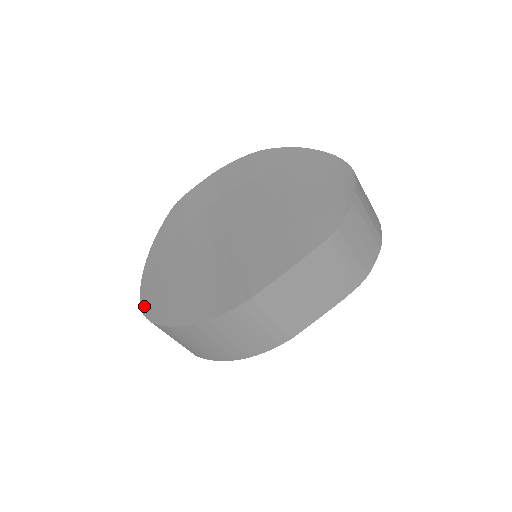
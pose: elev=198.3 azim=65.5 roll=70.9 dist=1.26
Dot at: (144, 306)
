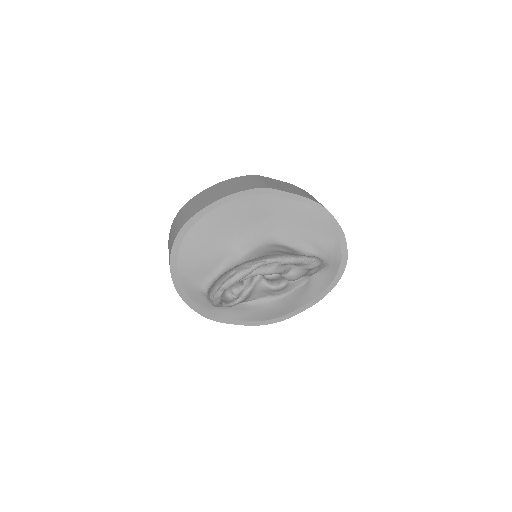
Dot at: occluded
